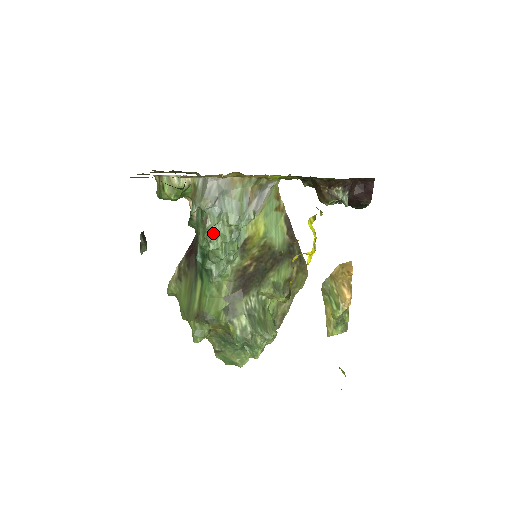
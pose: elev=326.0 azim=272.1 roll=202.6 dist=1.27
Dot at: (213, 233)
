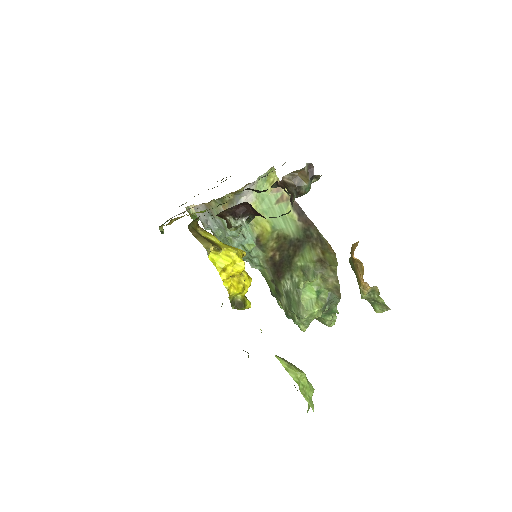
Dot at: (225, 242)
